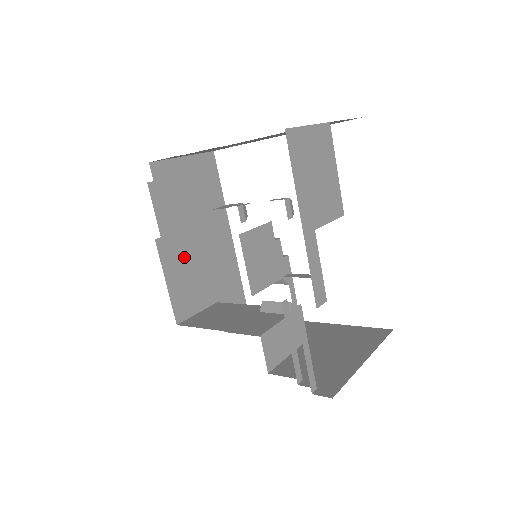
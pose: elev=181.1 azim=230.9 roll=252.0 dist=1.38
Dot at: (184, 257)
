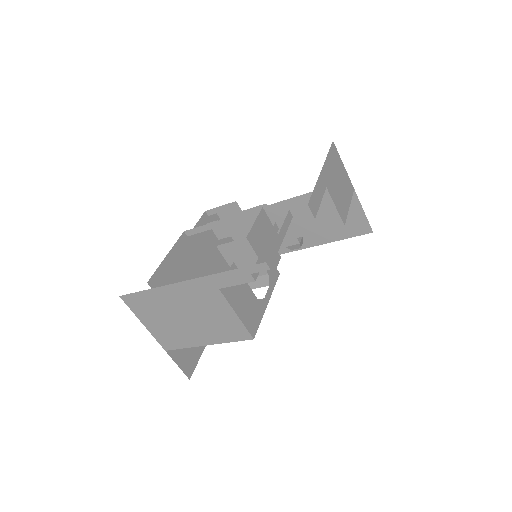
Dot at: (188, 266)
